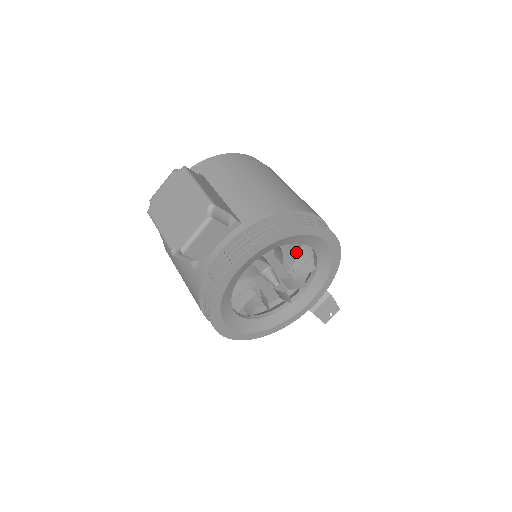
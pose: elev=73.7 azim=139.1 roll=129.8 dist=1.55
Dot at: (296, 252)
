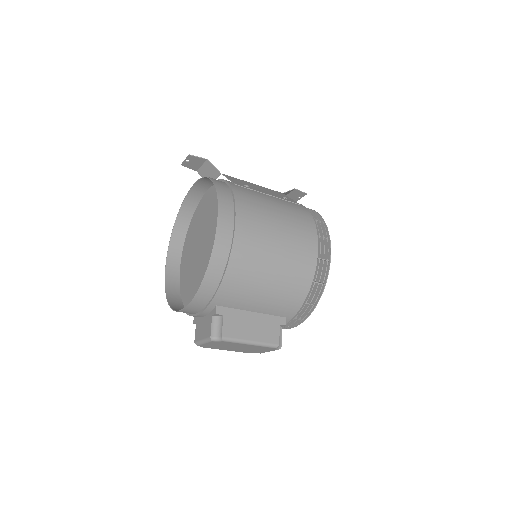
Dot at: occluded
